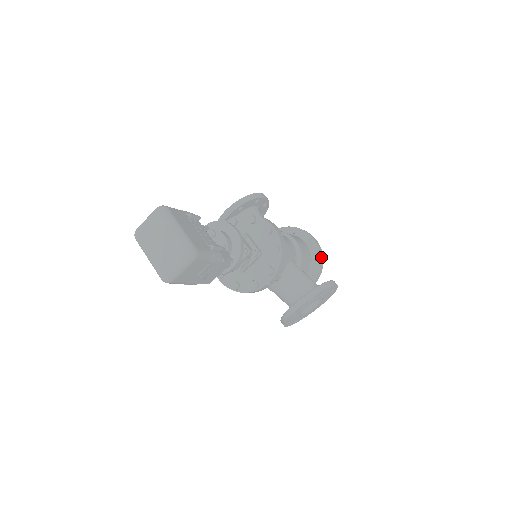
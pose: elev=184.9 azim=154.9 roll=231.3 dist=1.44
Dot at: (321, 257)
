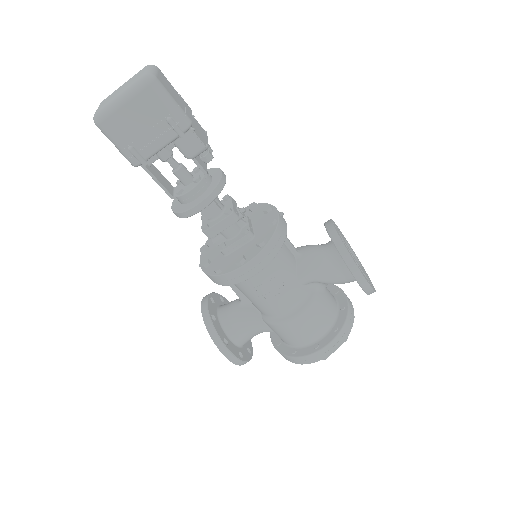
Dot at: occluded
